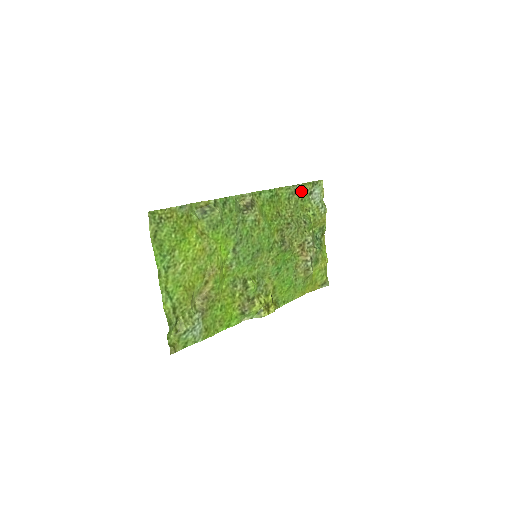
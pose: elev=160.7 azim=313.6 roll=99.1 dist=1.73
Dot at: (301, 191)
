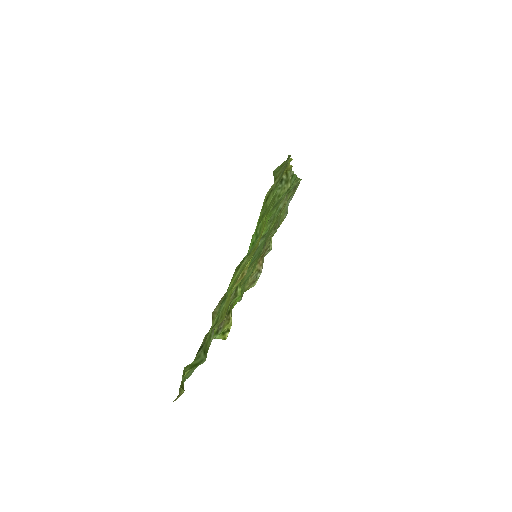
Dot at: occluded
